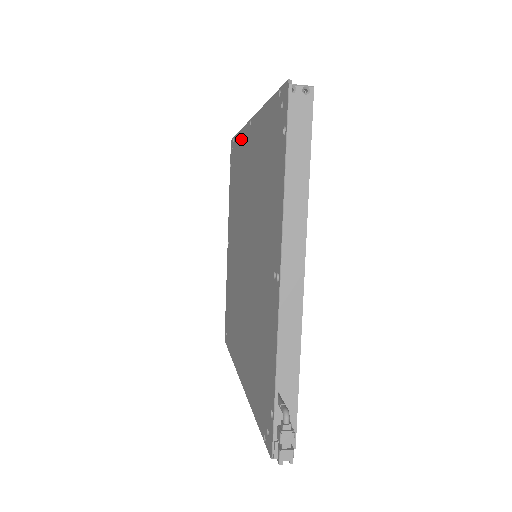
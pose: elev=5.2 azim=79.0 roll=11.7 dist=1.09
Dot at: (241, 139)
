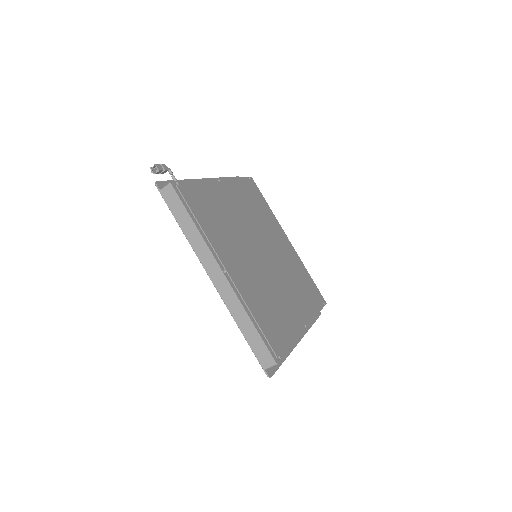
Dot at: occluded
